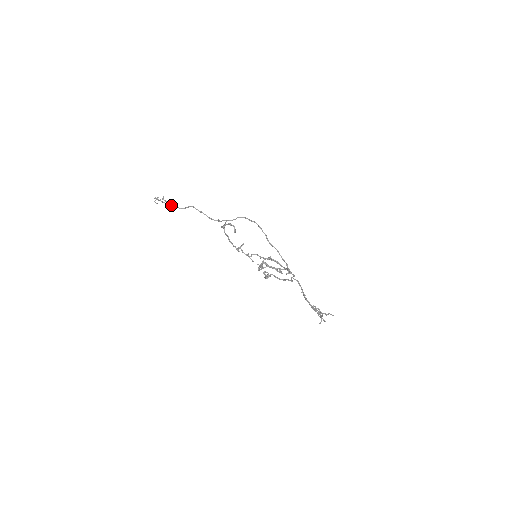
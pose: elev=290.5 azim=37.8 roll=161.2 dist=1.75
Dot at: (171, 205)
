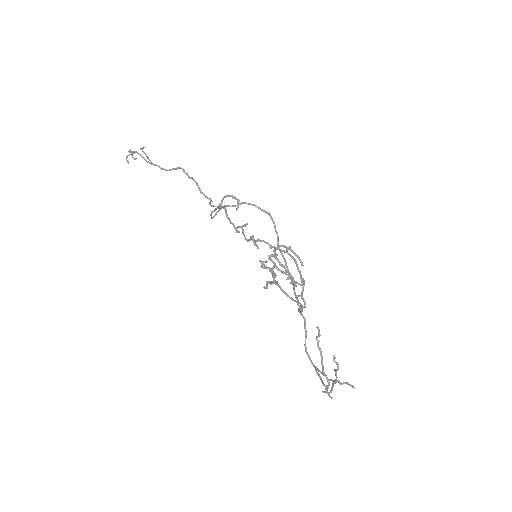
Dot at: (150, 160)
